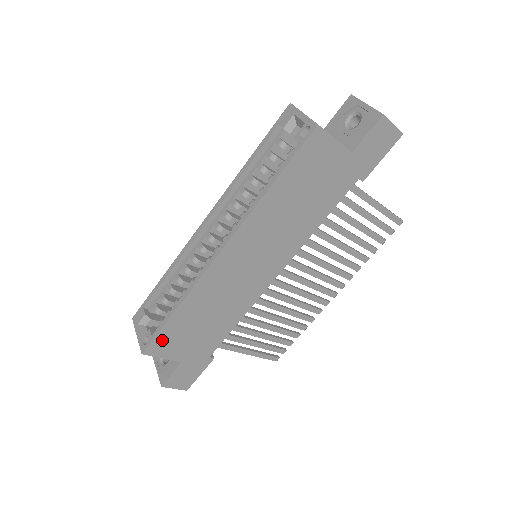
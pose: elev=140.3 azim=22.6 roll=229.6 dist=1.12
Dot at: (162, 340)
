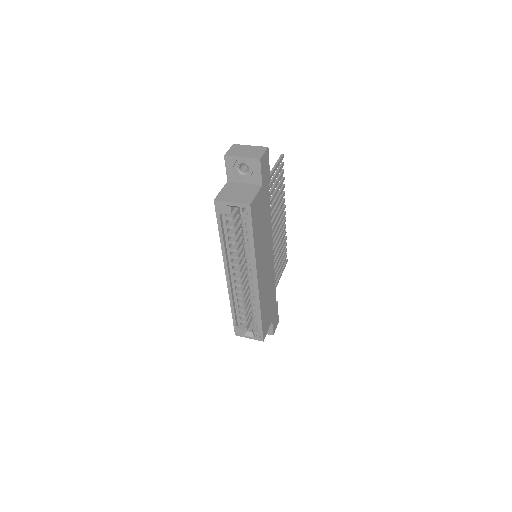
Dot at: (264, 328)
